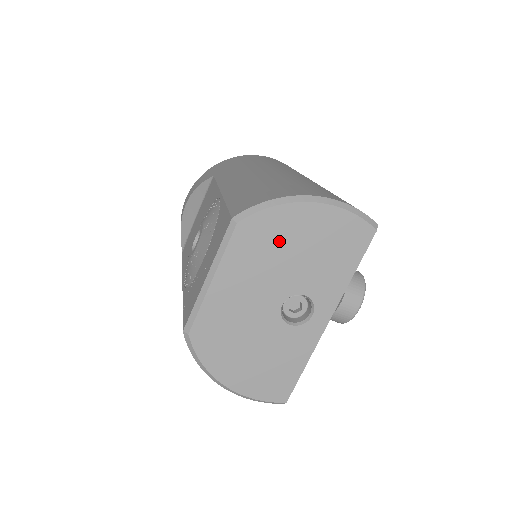
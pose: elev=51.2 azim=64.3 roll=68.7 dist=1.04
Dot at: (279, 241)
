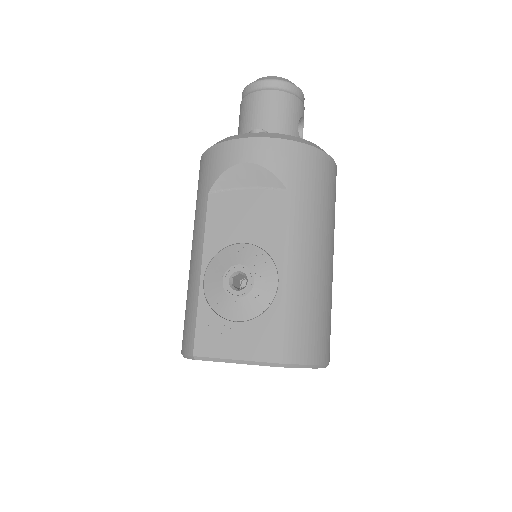
Dot at: occluded
